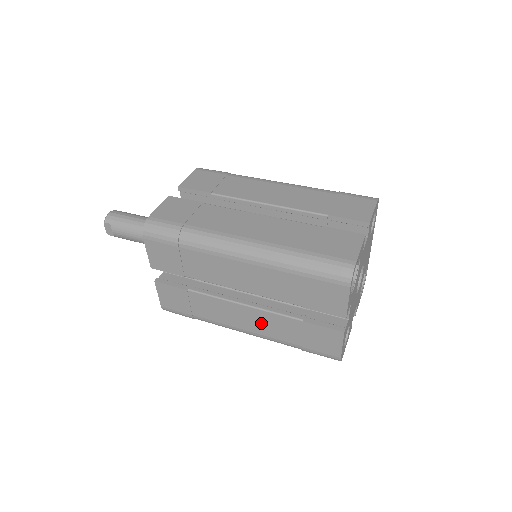
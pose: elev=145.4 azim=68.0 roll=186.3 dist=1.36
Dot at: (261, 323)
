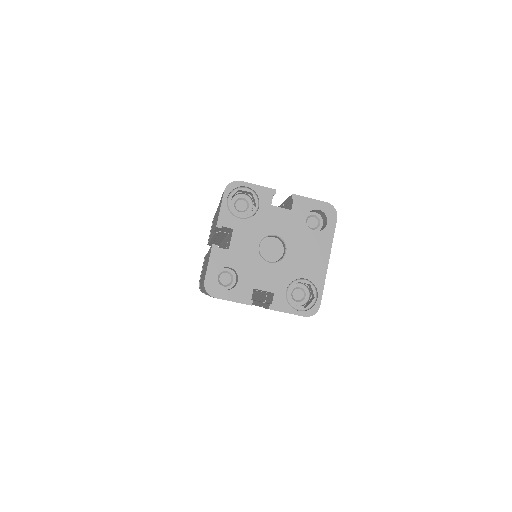
Dot at: occluded
